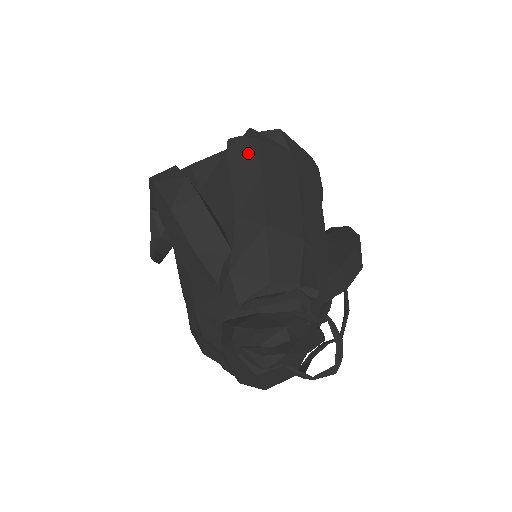
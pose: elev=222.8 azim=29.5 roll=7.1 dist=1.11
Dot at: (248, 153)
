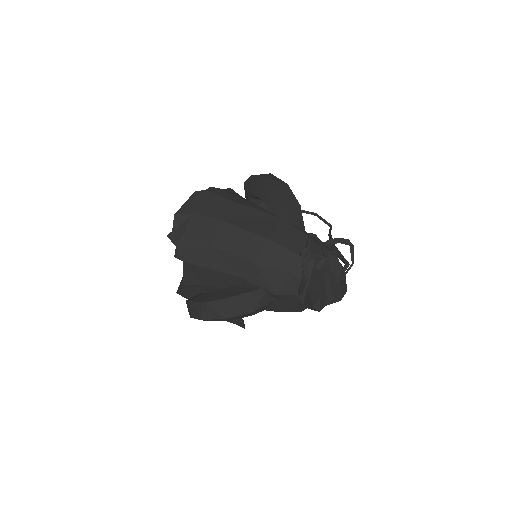
Dot at: (192, 250)
